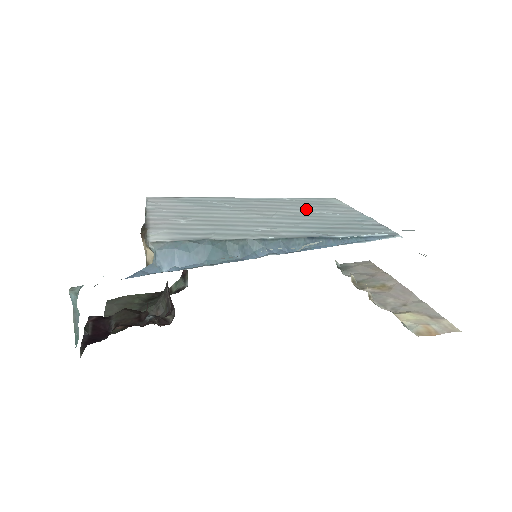
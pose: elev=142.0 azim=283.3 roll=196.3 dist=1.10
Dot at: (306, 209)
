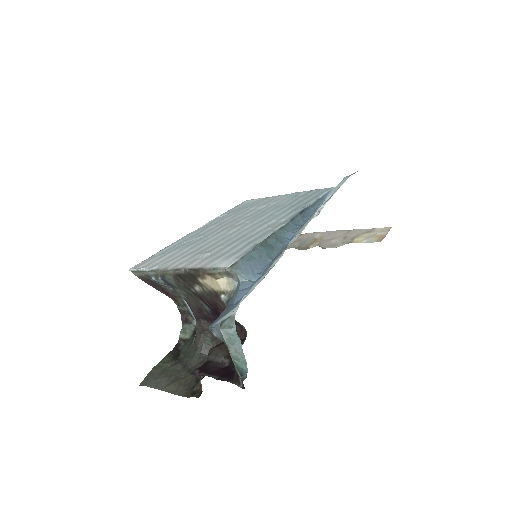
Dot at: (250, 211)
